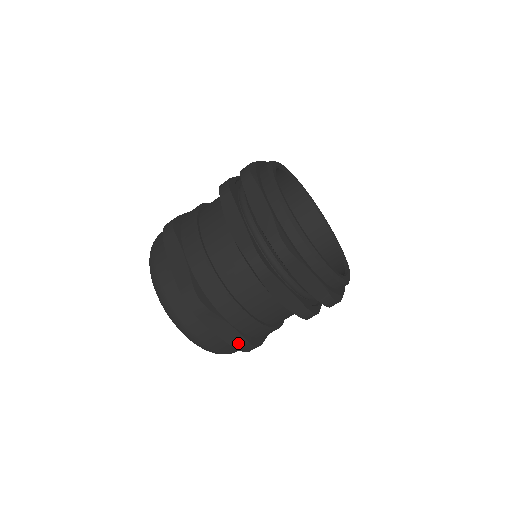
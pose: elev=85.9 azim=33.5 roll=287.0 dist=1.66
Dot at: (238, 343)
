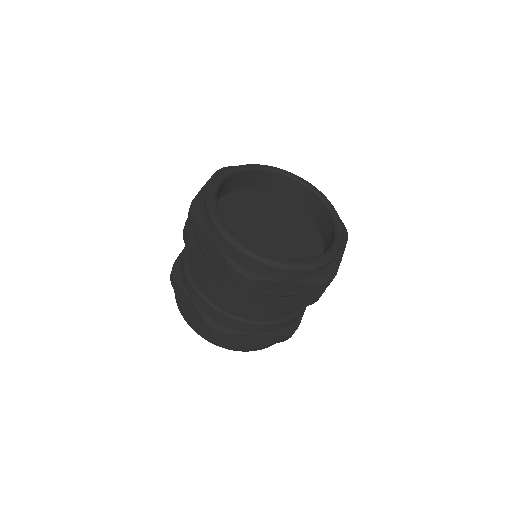
Dot at: (274, 340)
